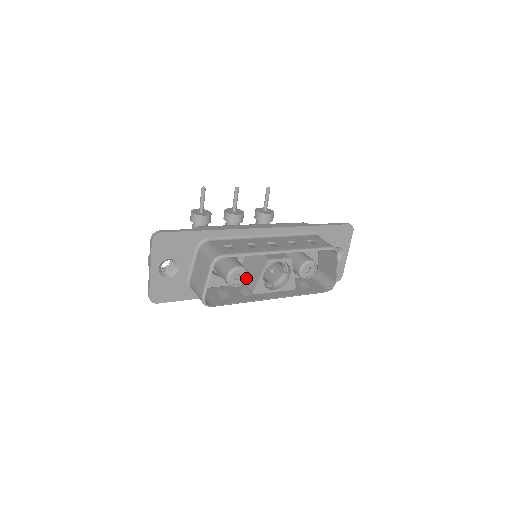
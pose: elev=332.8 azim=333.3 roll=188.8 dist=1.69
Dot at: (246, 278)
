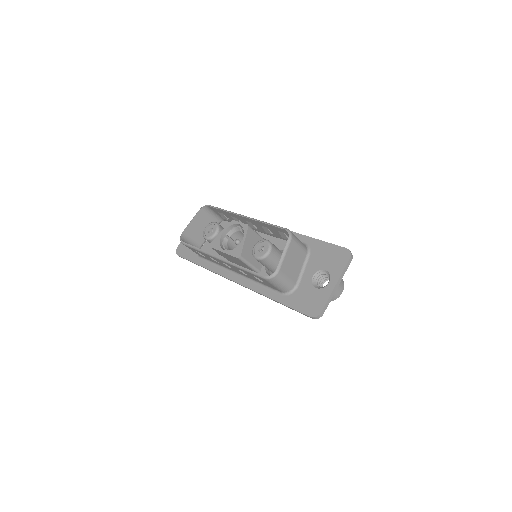
Dot at: (214, 233)
